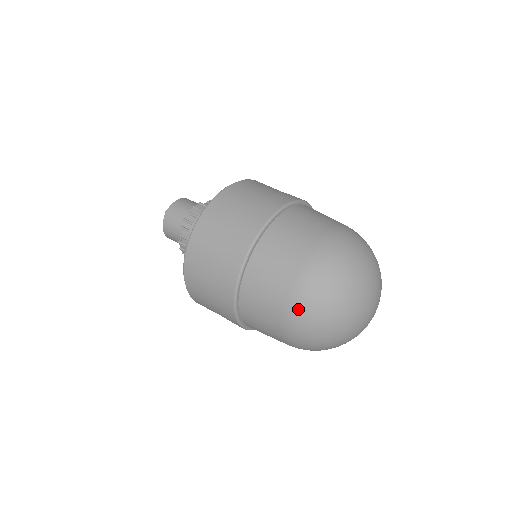
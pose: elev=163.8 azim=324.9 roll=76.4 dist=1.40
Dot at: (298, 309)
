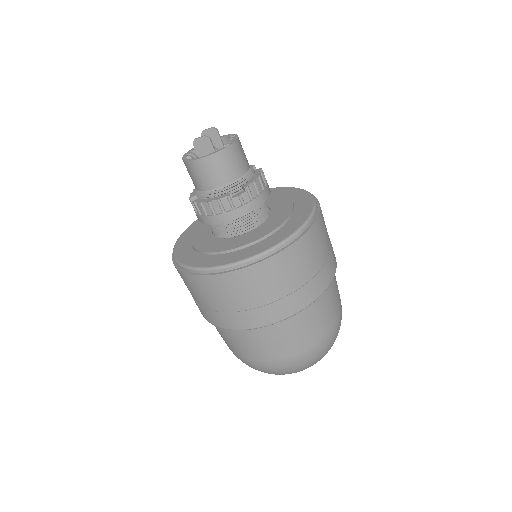
Dot at: occluded
